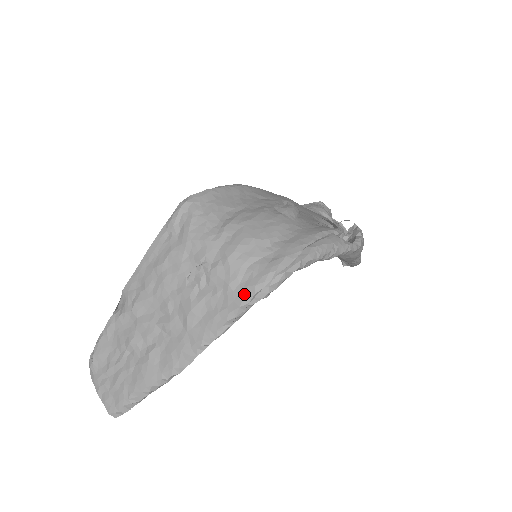
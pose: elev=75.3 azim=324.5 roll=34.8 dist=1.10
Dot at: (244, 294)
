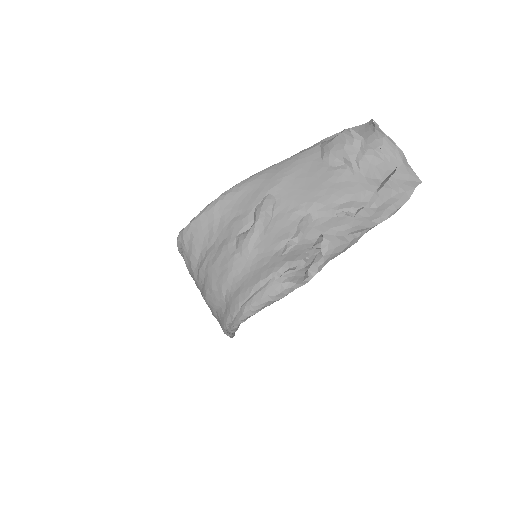
Dot at: occluded
